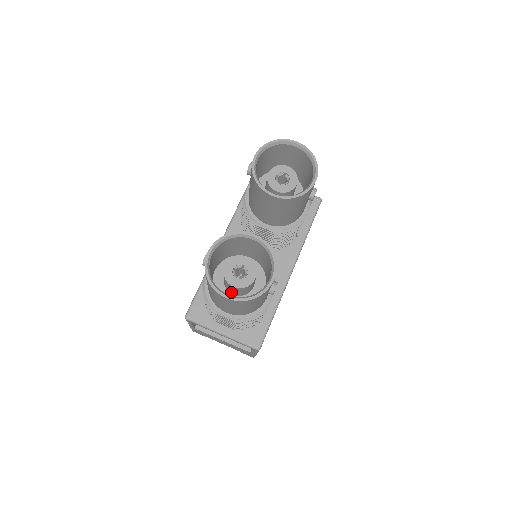
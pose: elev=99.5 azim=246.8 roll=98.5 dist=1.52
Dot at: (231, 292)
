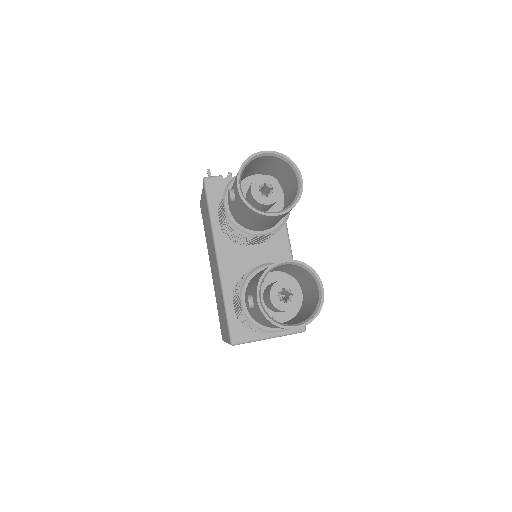
Dot at: (279, 312)
